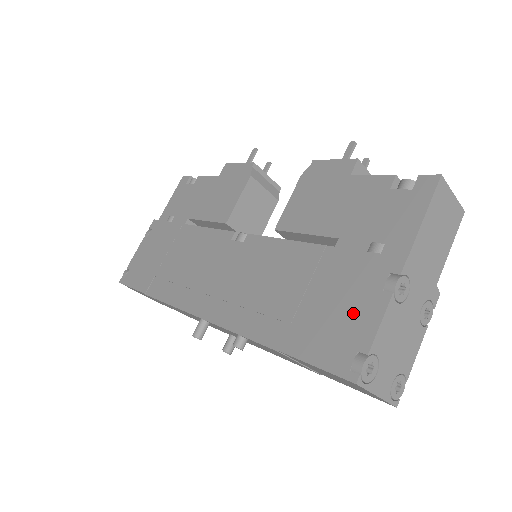
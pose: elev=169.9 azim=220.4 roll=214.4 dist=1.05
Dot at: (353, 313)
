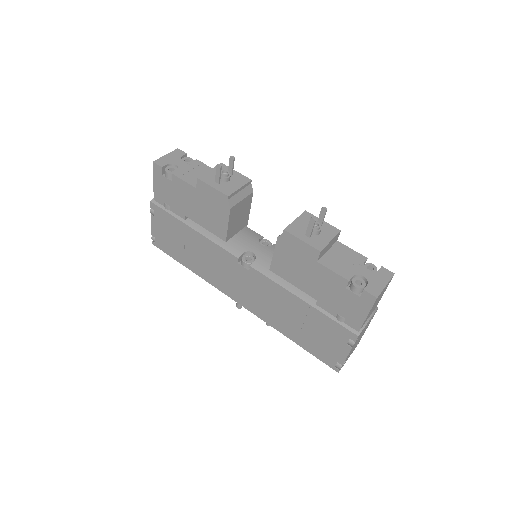
Dot at: (333, 347)
